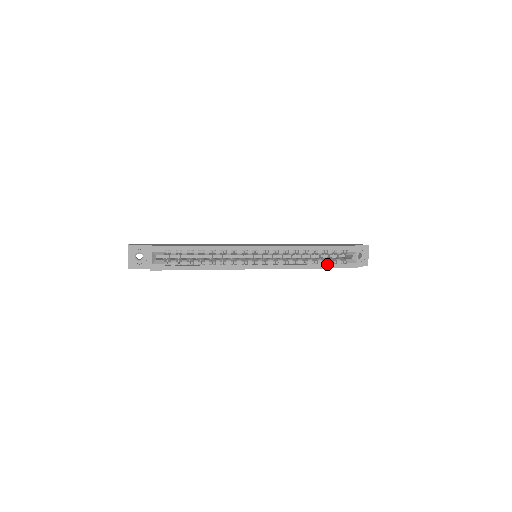
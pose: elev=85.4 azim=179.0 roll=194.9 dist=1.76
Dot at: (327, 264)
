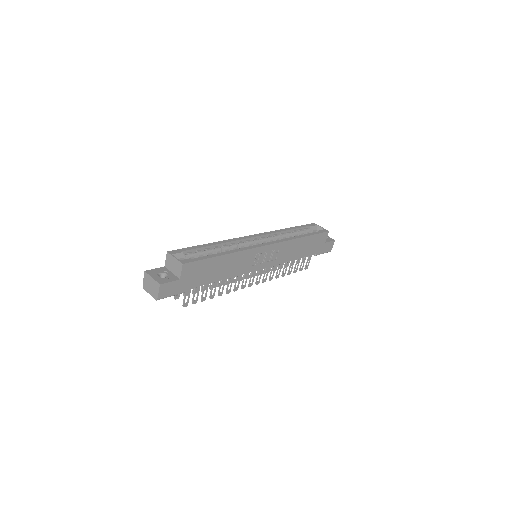
Dot at: (308, 234)
